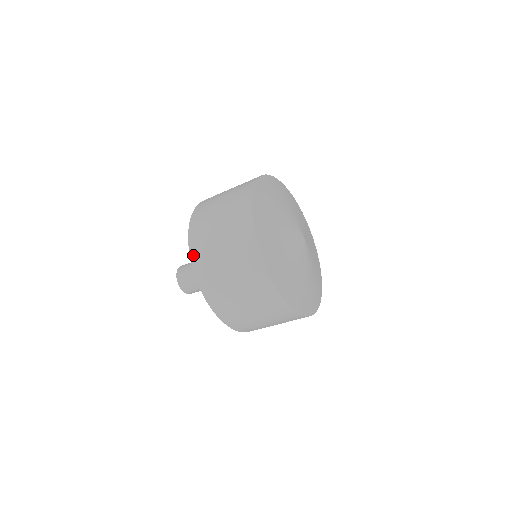
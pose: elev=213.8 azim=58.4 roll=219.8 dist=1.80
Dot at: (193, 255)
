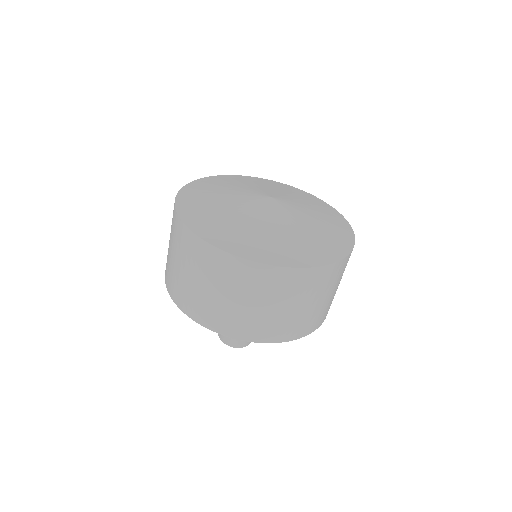
Dot at: (234, 335)
